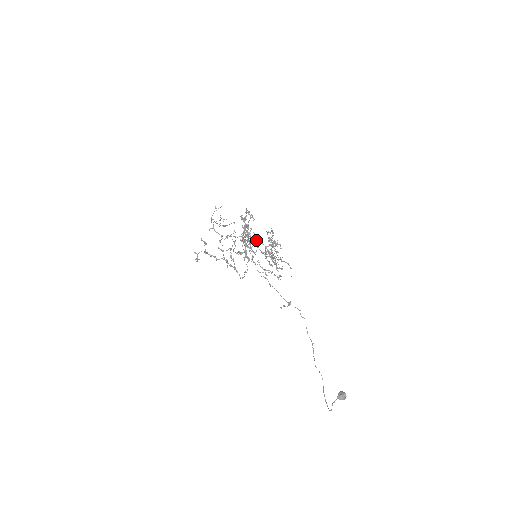
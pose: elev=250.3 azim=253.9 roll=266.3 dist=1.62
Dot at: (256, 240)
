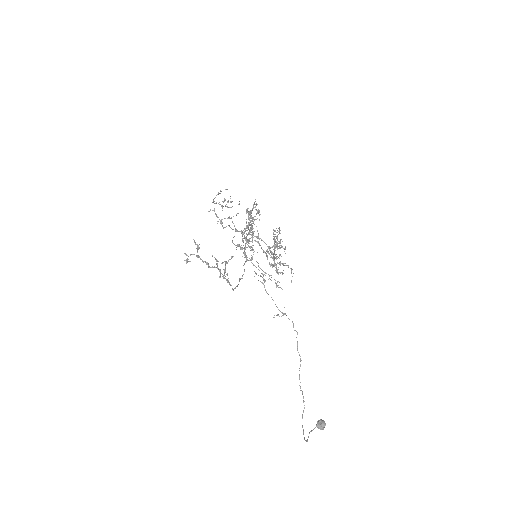
Dot at: (259, 238)
